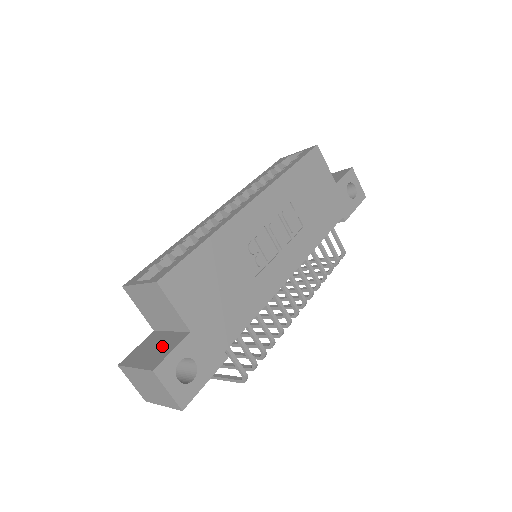
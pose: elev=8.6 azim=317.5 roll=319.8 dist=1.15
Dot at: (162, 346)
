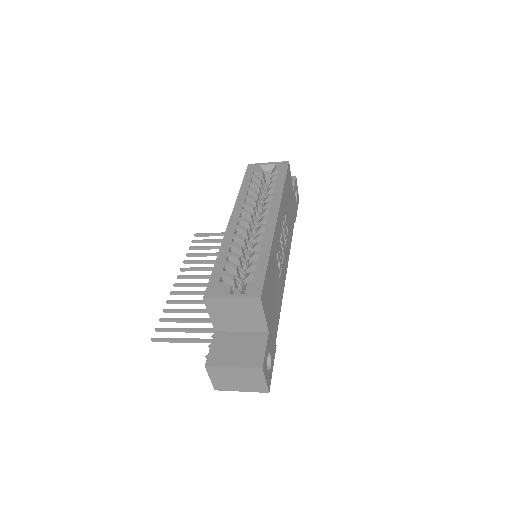
Dot at: (247, 346)
